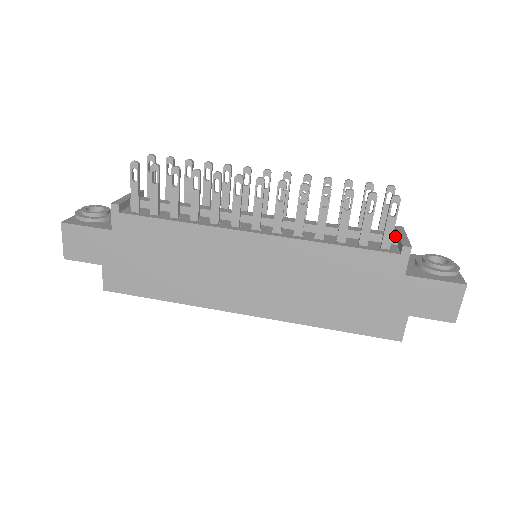
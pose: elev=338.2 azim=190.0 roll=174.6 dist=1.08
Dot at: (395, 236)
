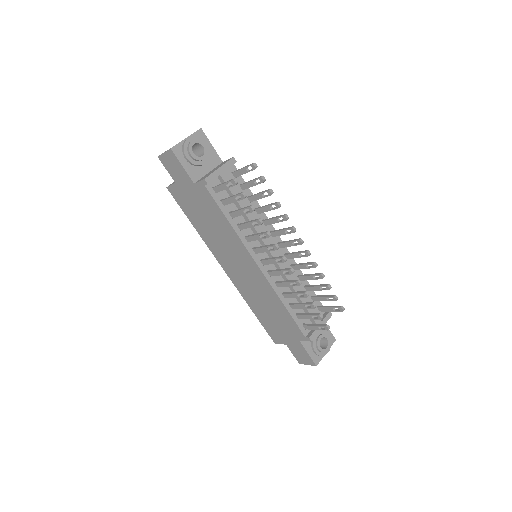
Dot at: occluded
